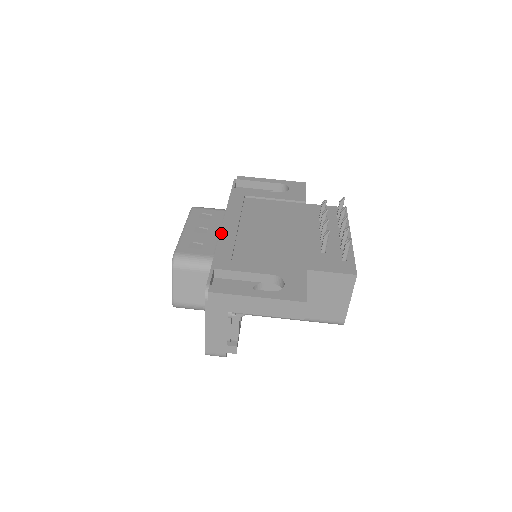
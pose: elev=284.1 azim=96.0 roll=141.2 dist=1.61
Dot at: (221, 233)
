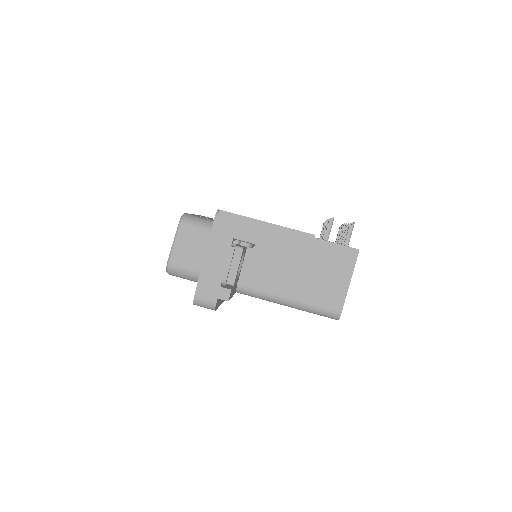
Dot at: occluded
